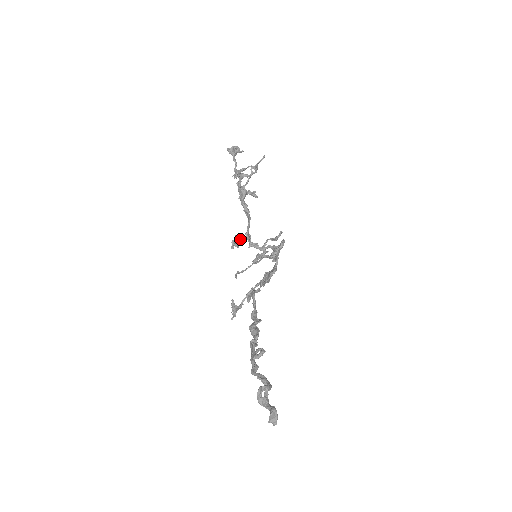
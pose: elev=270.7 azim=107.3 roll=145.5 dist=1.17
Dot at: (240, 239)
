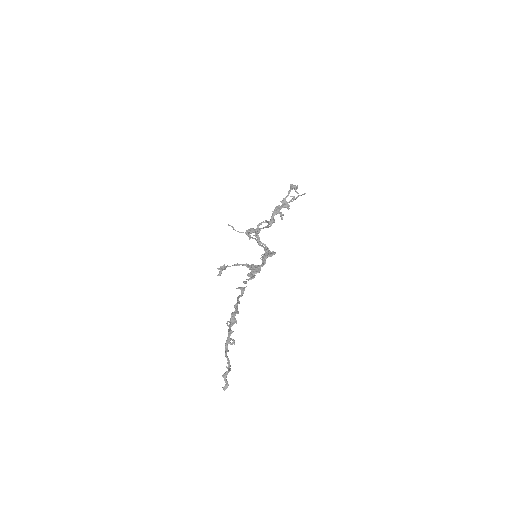
Dot at: (254, 232)
